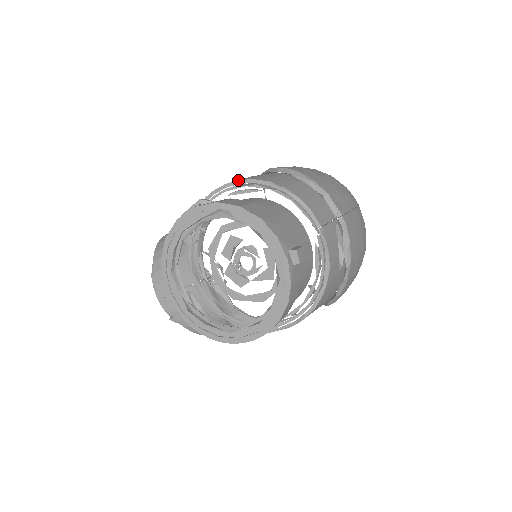
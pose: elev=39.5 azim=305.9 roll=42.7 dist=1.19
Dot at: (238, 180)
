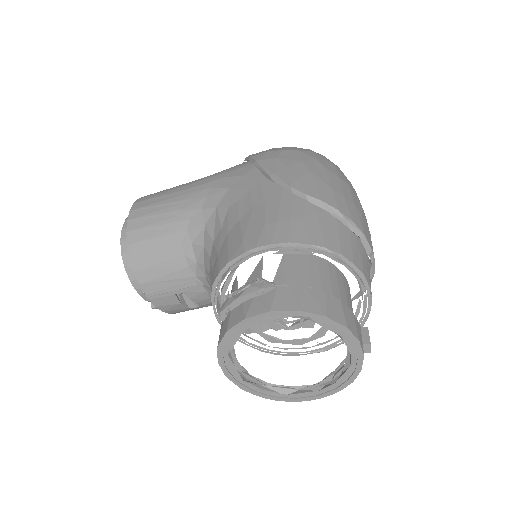
Dot at: (288, 242)
